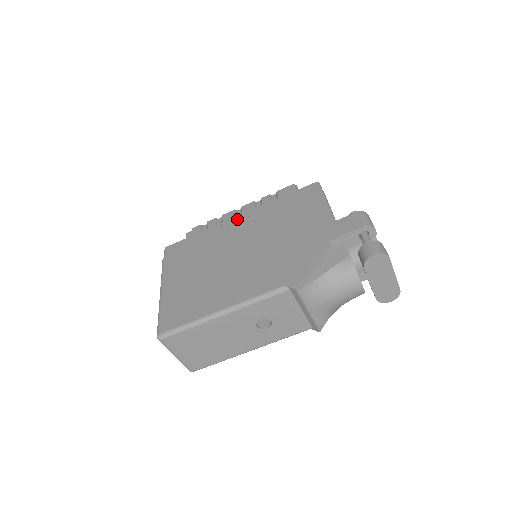
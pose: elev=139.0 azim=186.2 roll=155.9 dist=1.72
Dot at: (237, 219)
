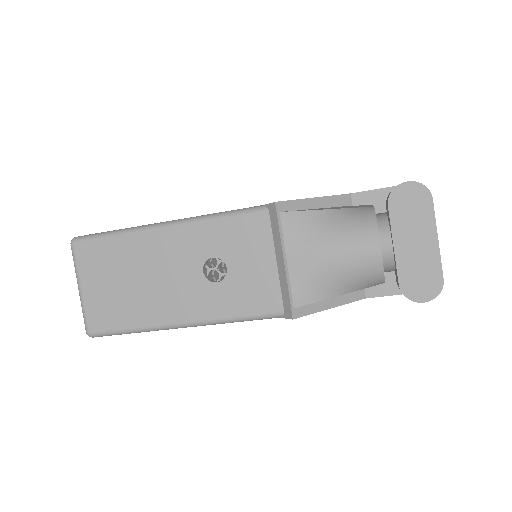
Dot at: occluded
